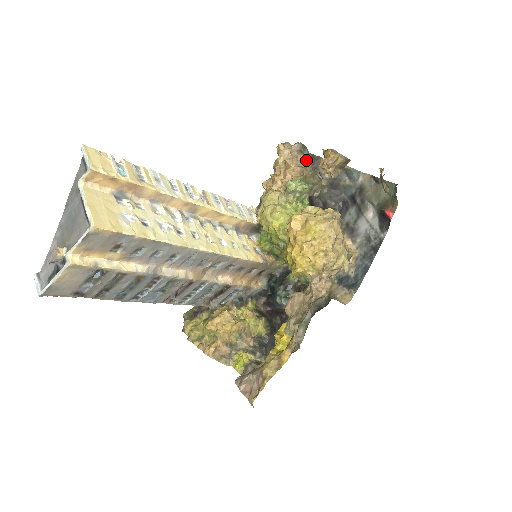
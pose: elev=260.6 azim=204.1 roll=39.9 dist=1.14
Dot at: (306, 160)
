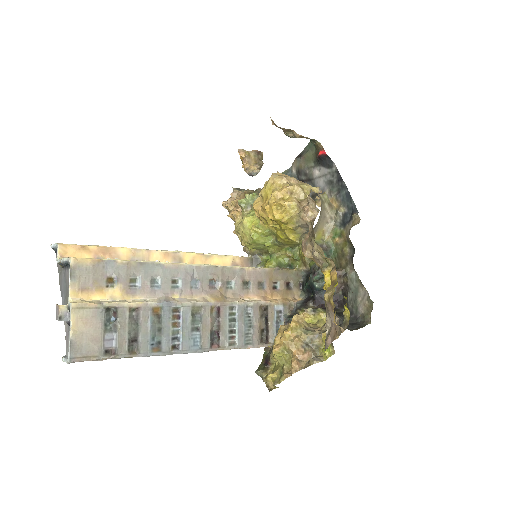
Dot at: occluded
